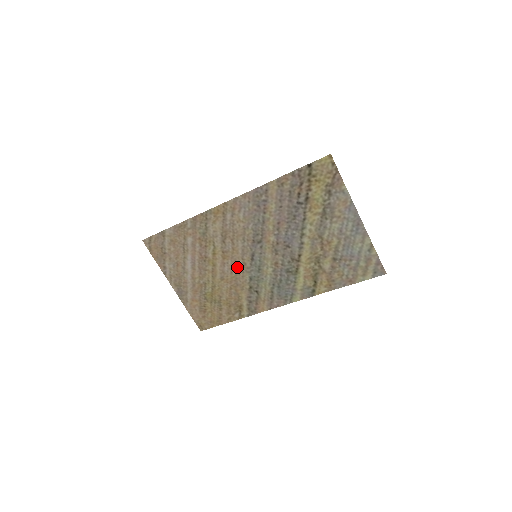
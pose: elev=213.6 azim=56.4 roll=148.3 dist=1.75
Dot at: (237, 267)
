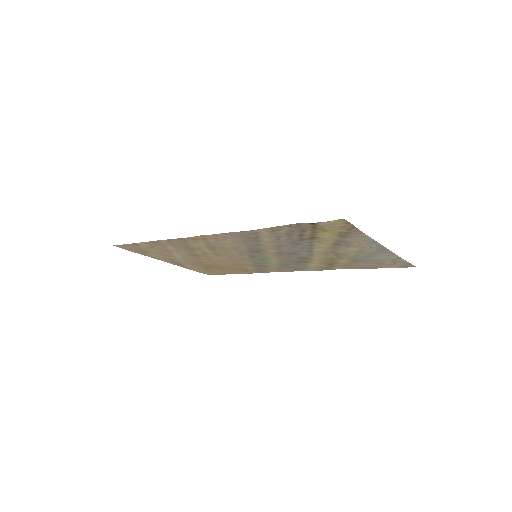
Dot at: (236, 259)
